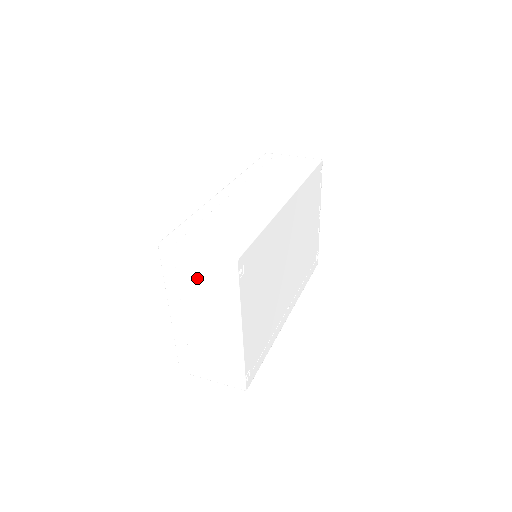
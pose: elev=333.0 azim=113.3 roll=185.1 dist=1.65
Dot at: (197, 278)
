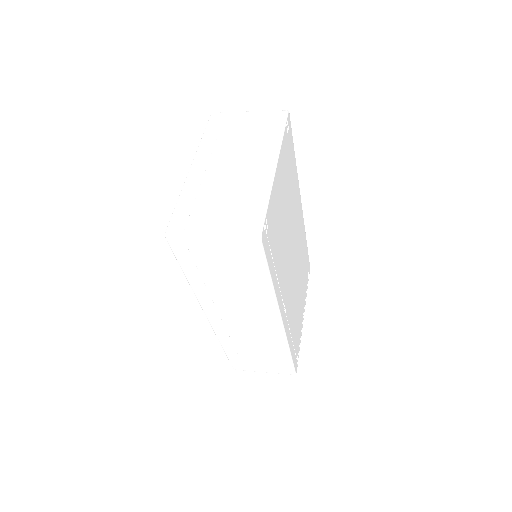
Dot at: (242, 127)
